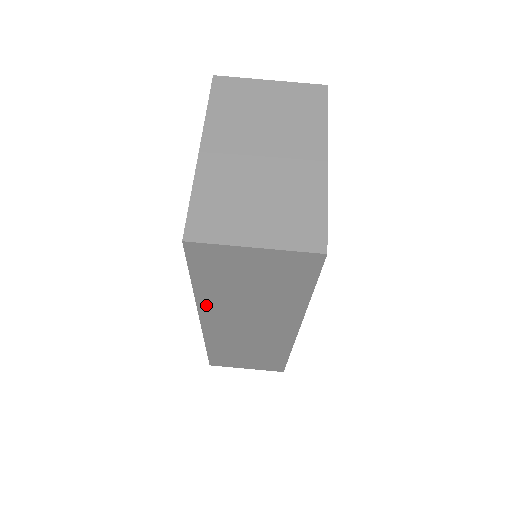
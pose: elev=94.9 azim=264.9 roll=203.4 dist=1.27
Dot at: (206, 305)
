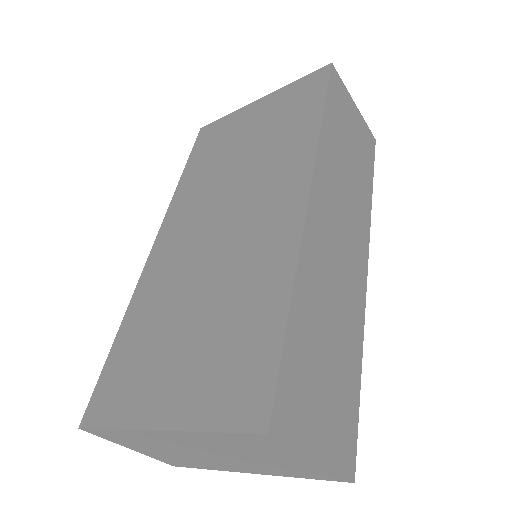
Dot at: occluded
